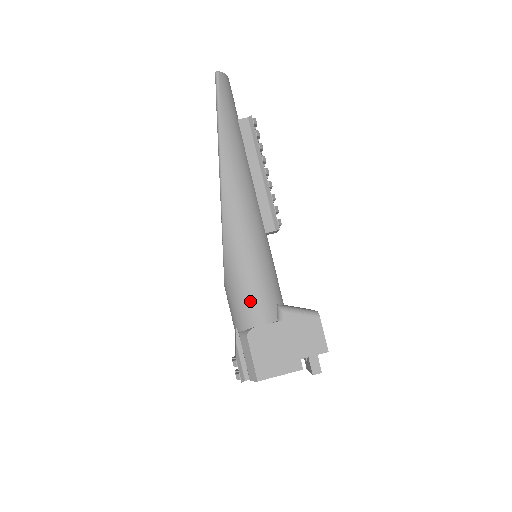
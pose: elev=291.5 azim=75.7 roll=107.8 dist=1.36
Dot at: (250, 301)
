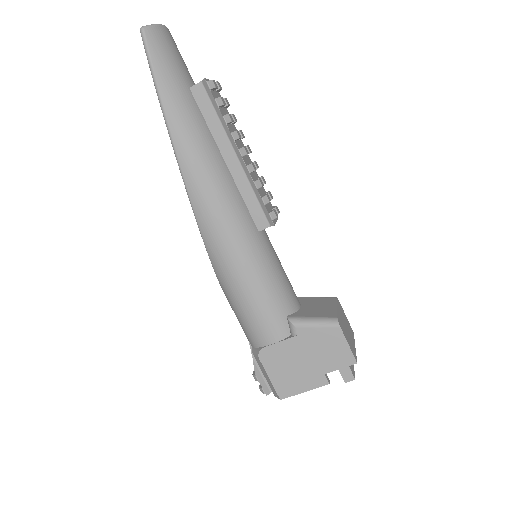
Dot at: (253, 320)
